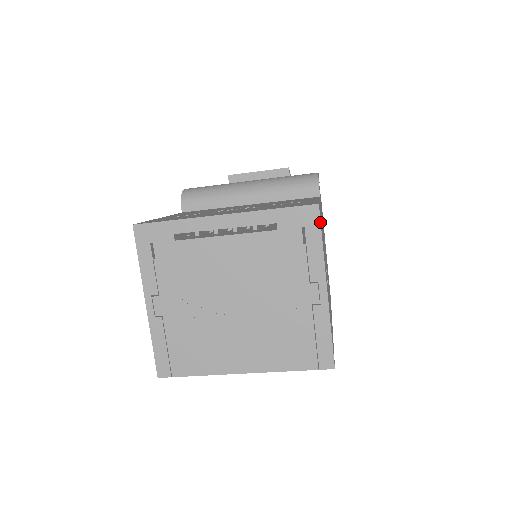
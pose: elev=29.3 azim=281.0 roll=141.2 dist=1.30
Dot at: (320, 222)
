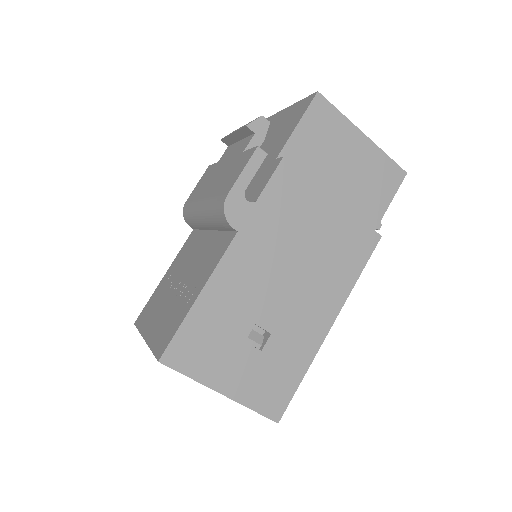
Dot at: occluded
